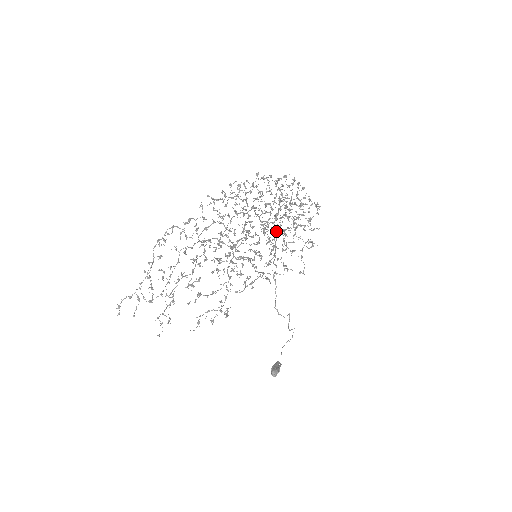
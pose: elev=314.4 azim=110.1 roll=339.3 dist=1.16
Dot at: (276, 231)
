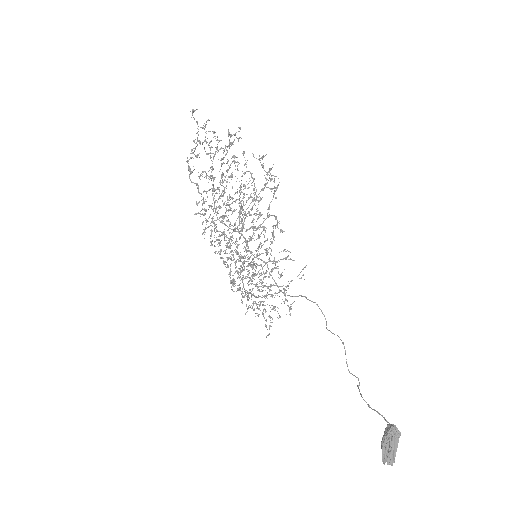
Dot at: (258, 255)
